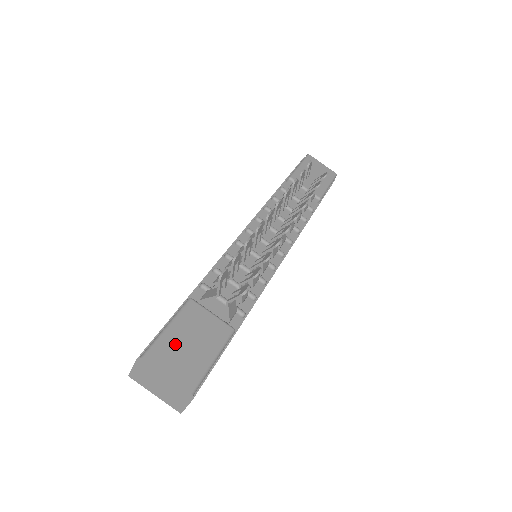
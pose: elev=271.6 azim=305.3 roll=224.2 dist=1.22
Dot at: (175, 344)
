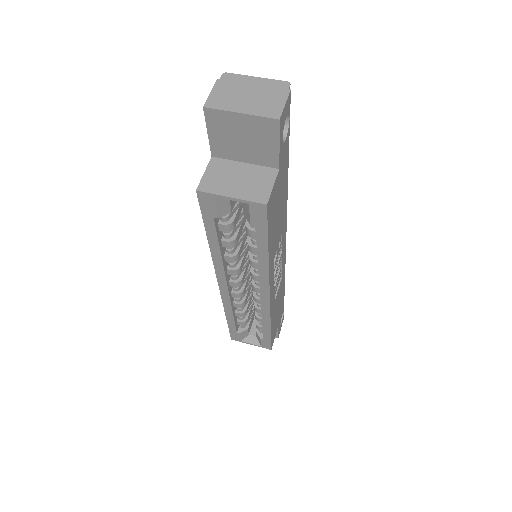
Dot at: occluded
